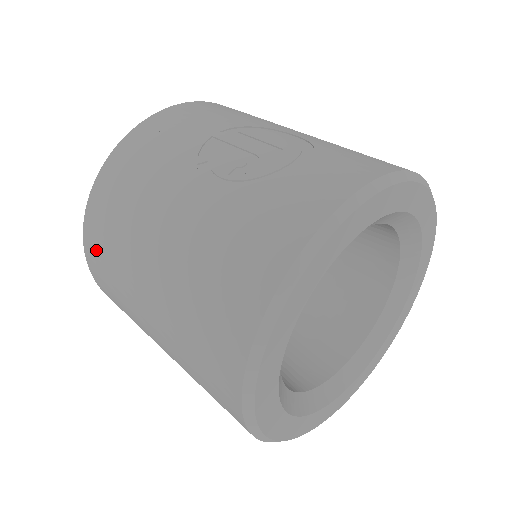
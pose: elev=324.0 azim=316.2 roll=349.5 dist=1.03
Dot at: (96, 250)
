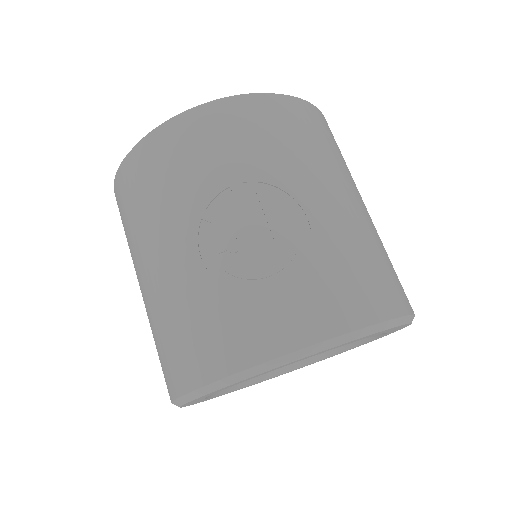
Dot at: (119, 208)
